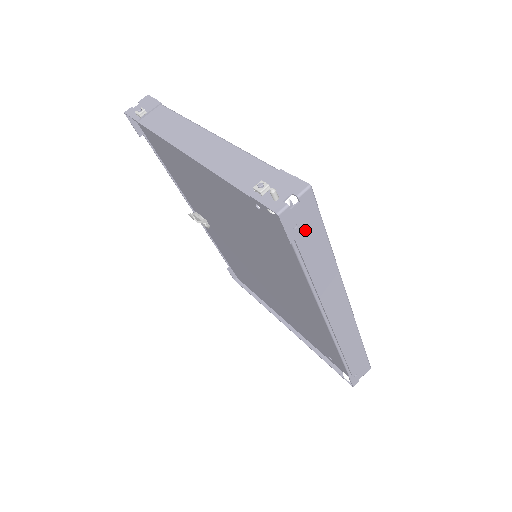
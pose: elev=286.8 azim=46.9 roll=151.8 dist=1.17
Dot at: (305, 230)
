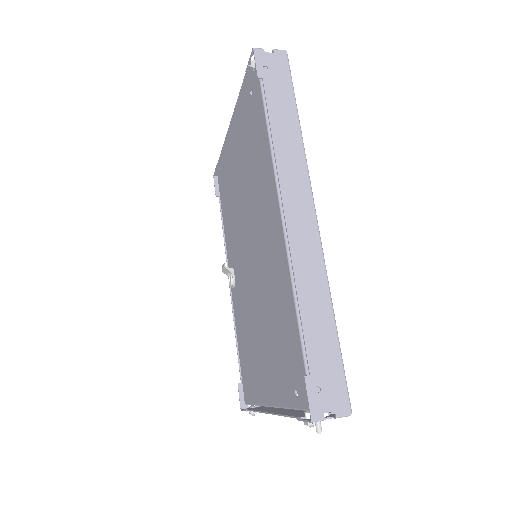
Dot at: (274, 79)
